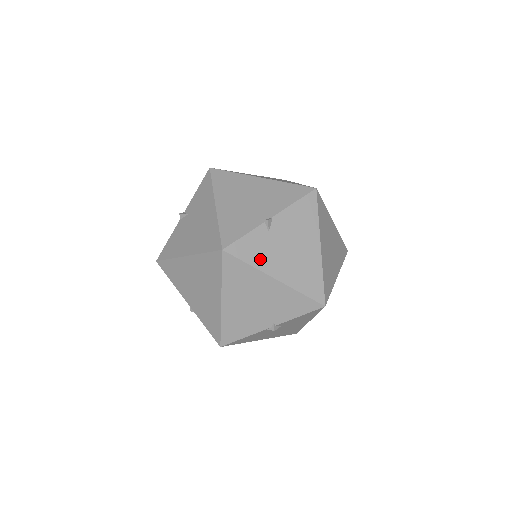
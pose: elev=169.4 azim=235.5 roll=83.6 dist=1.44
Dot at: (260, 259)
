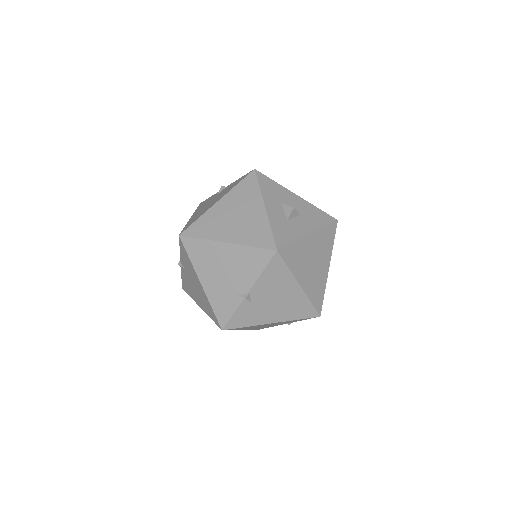
Dot at: (253, 320)
